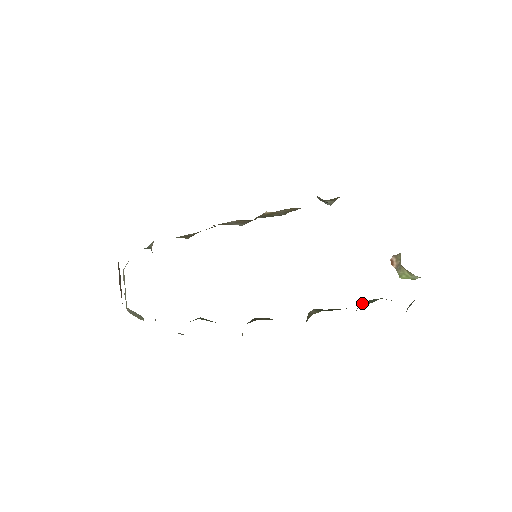
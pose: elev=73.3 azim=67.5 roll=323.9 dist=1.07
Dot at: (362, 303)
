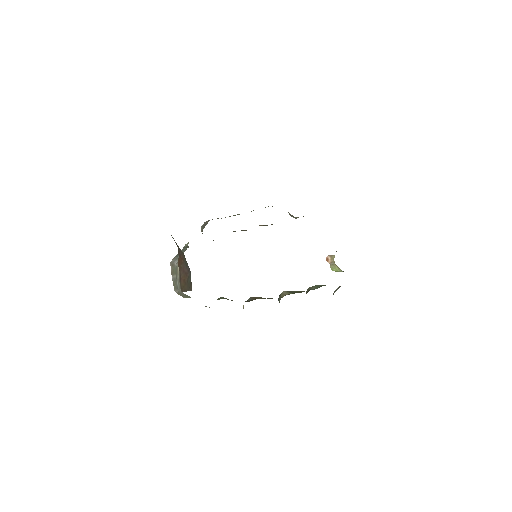
Dot at: (311, 287)
